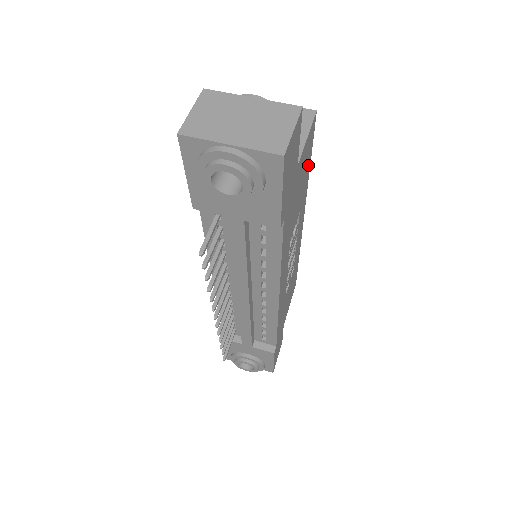
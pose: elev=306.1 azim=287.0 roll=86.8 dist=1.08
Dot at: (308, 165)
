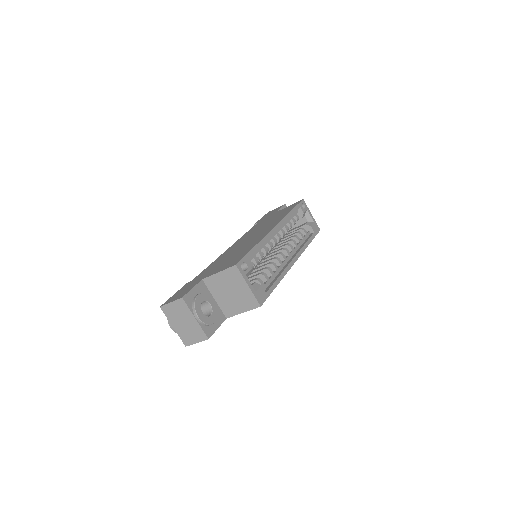
Dot at: occluded
